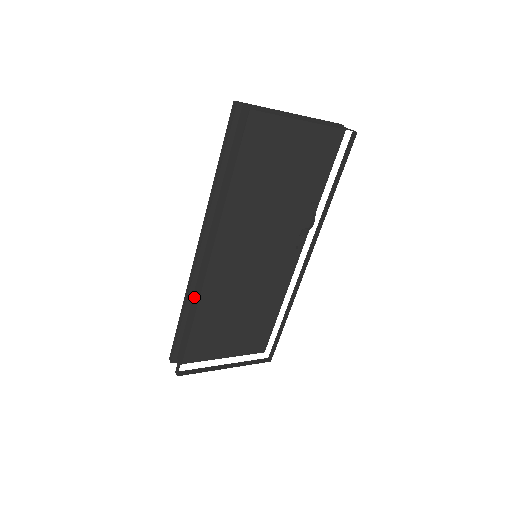
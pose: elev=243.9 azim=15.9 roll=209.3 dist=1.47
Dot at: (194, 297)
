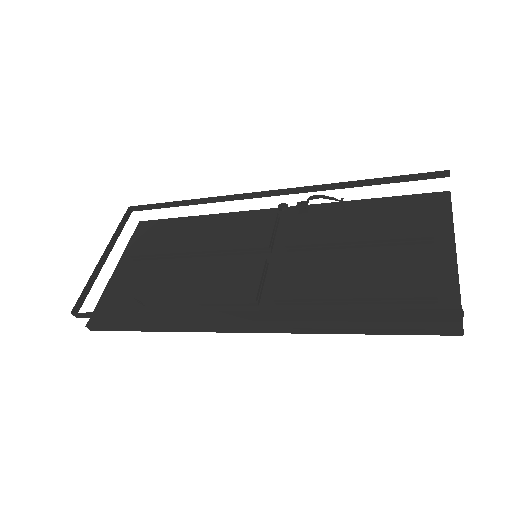
Dot at: occluded
